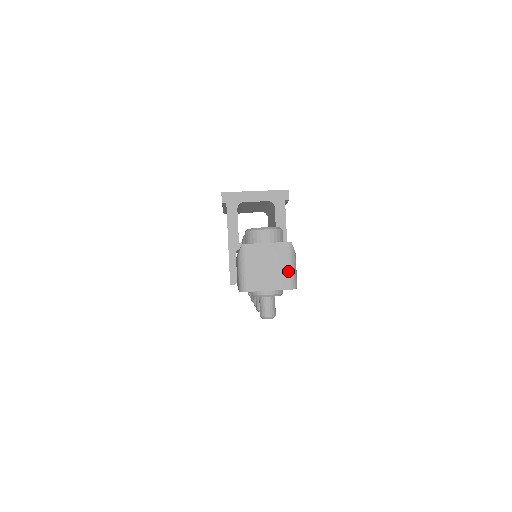
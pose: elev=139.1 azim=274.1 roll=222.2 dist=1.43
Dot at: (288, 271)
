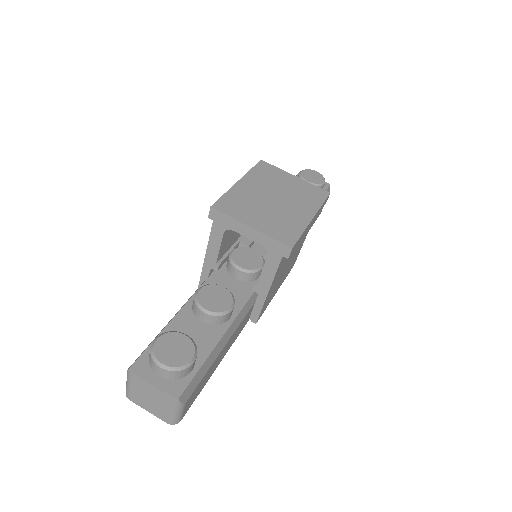
Dot at: (169, 413)
